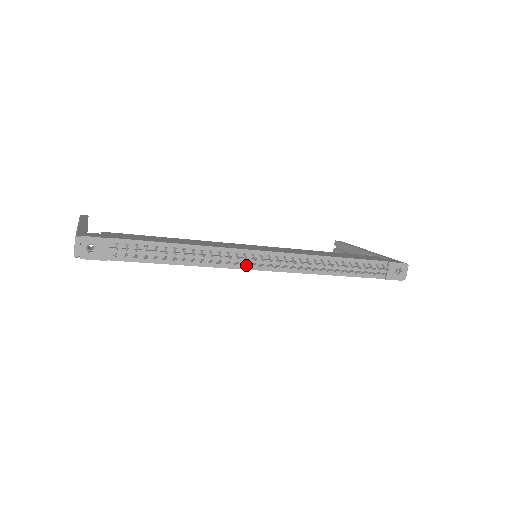
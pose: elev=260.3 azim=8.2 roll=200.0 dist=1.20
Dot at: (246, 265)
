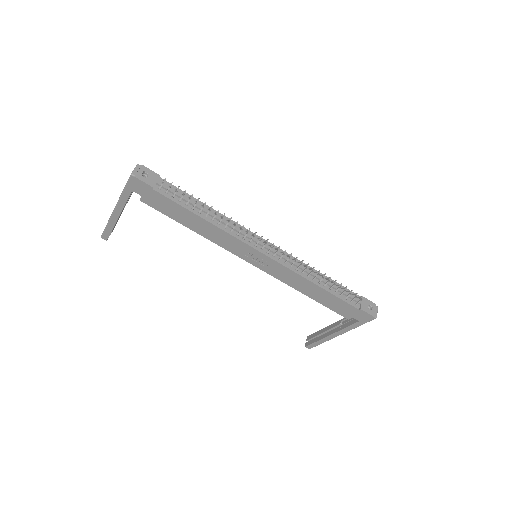
Dot at: (252, 244)
